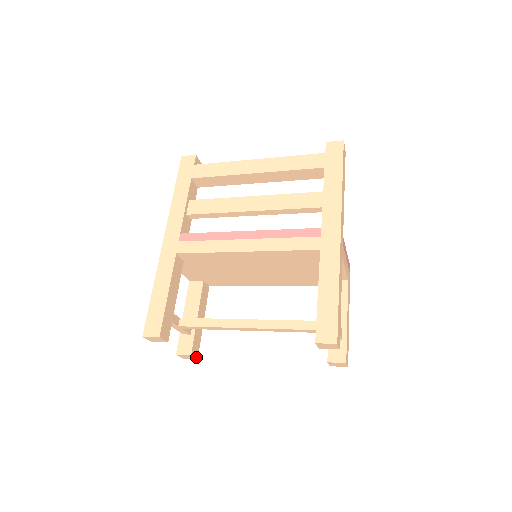
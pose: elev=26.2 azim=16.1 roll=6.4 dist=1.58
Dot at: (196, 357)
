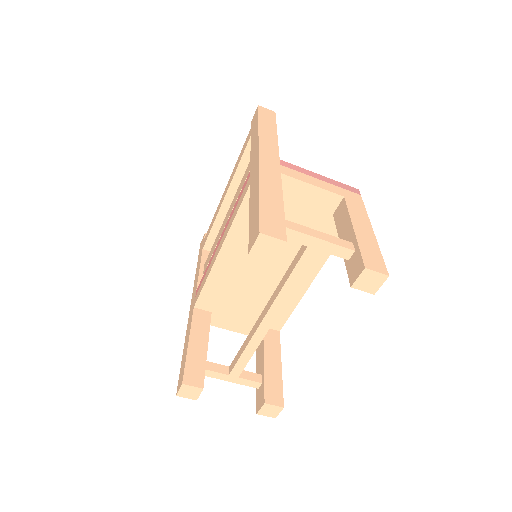
Dot at: (279, 405)
